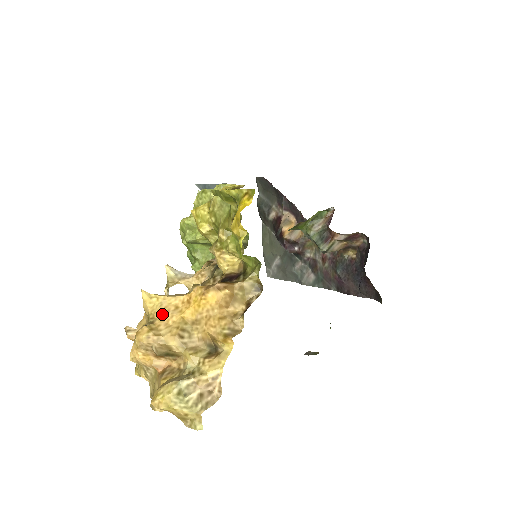
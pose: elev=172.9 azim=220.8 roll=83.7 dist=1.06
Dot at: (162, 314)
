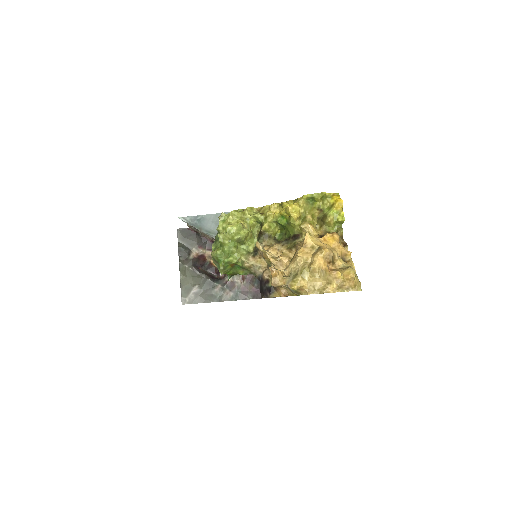
Dot at: (321, 244)
